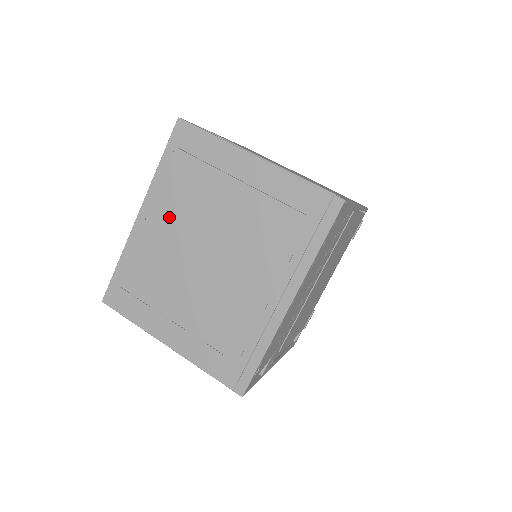
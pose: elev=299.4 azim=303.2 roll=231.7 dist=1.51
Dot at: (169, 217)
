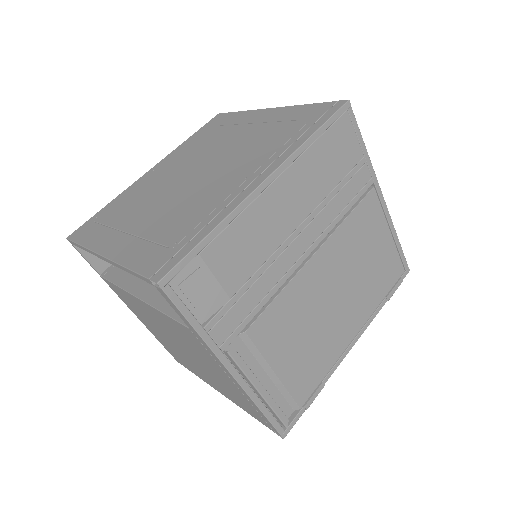
Dot at: (175, 163)
